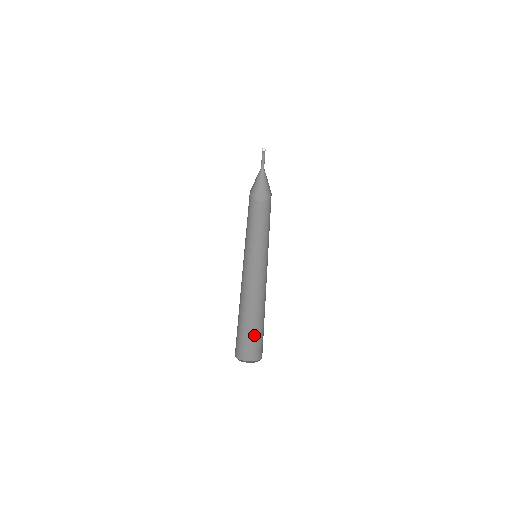
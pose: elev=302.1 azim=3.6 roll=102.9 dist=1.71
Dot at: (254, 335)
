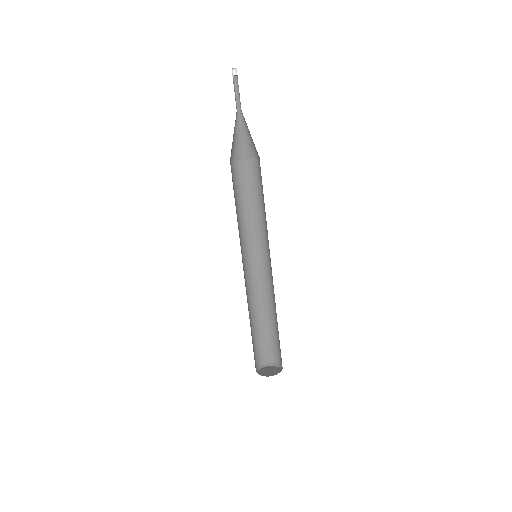
Dot at: (262, 339)
